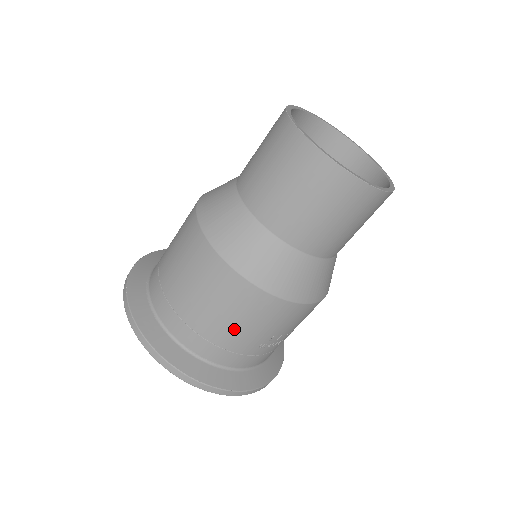
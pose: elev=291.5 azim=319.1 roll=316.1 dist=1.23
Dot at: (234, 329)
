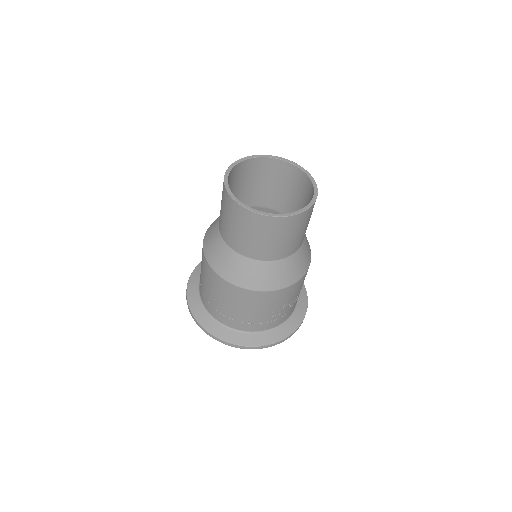
Dot at: (242, 311)
